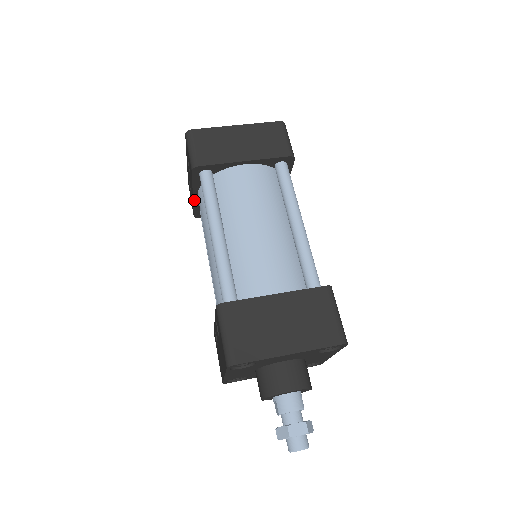
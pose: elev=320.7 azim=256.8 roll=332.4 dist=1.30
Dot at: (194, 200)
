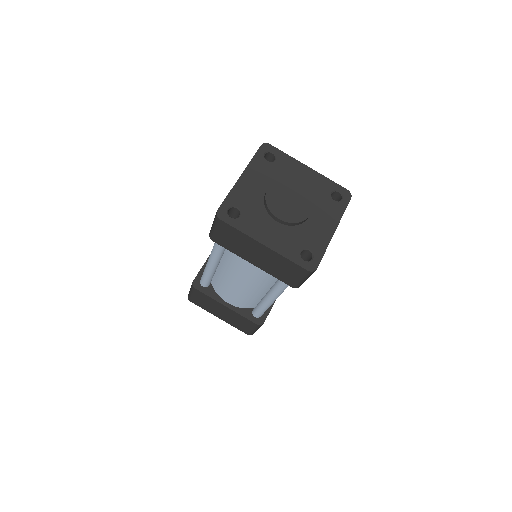
Dot at: occluded
